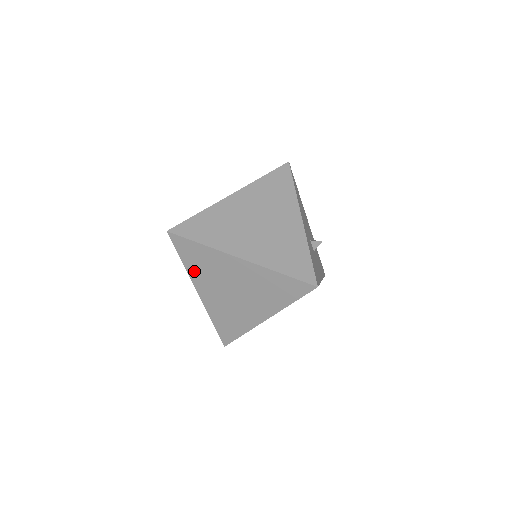
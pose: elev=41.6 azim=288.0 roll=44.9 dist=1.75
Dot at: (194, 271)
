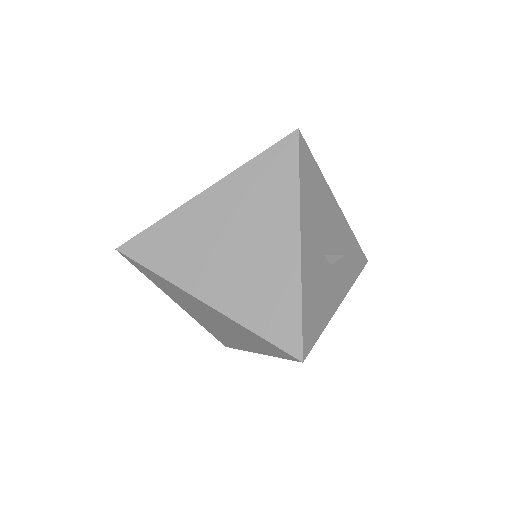
Dot at: (163, 289)
